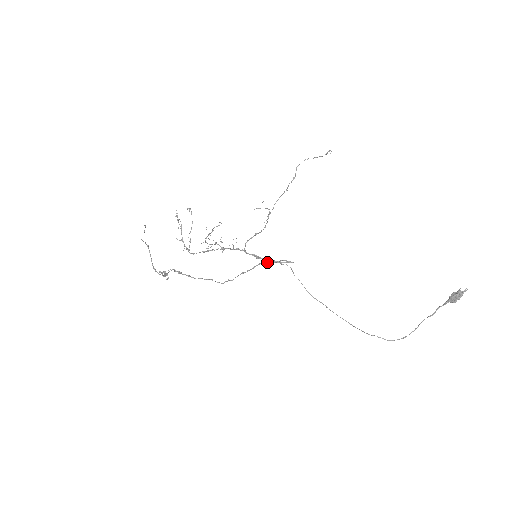
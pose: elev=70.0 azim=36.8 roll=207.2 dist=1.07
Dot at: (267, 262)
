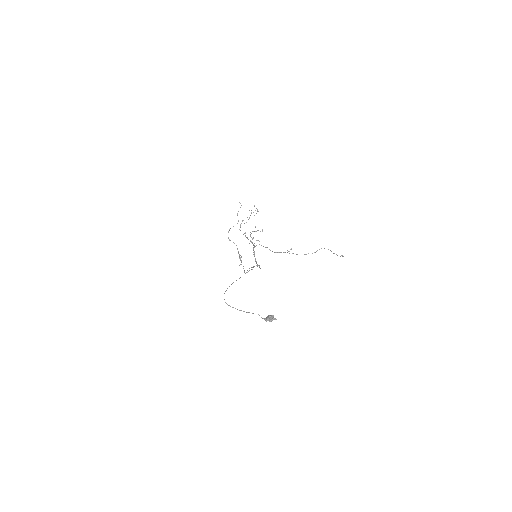
Dot at: (257, 266)
